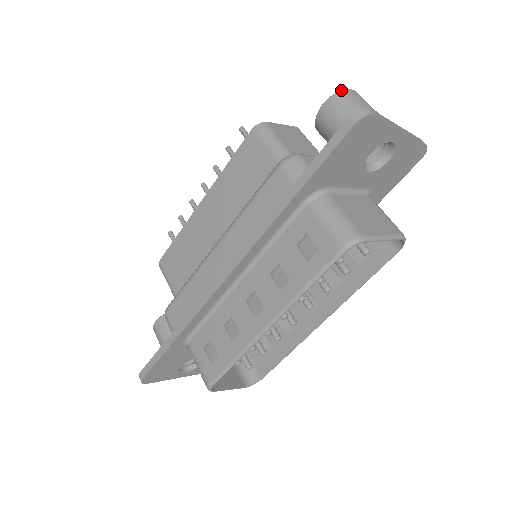
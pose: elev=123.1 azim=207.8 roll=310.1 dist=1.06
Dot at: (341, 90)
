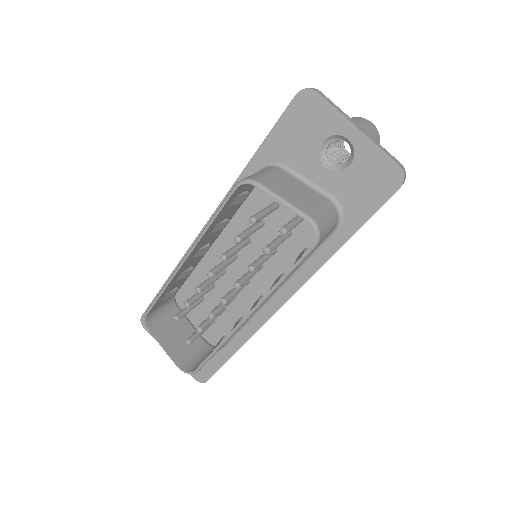
Dot at: (356, 117)
